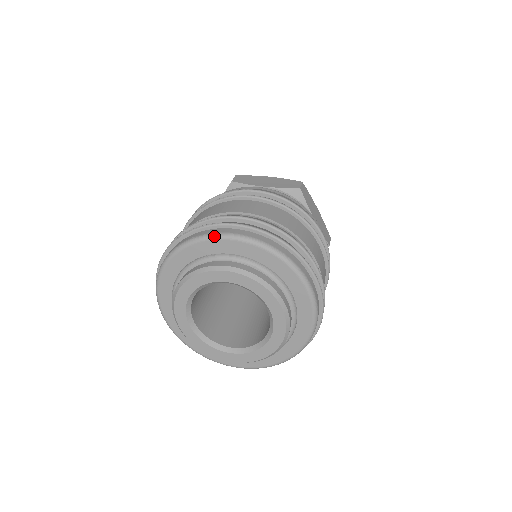
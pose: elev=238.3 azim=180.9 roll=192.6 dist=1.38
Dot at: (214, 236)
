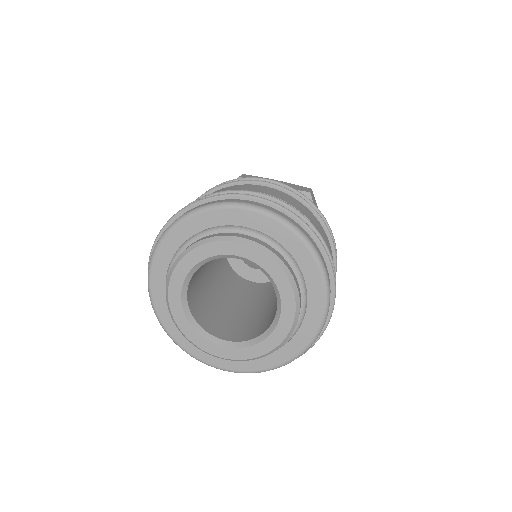
Dot at: (230, 204)
